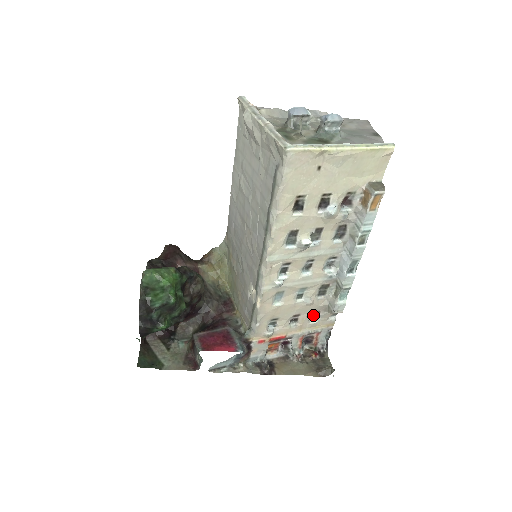
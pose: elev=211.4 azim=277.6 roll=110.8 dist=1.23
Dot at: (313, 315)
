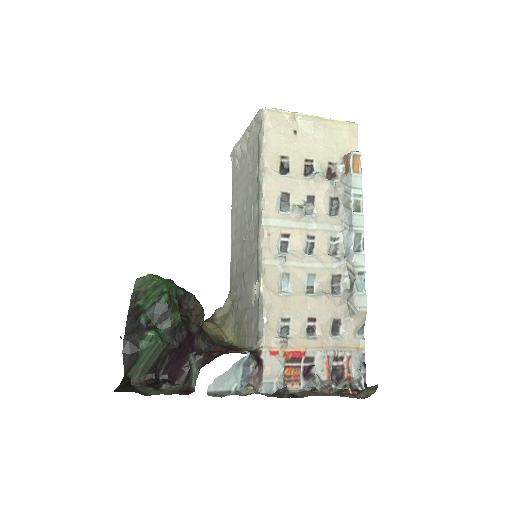
Dot at: (334, 329)
